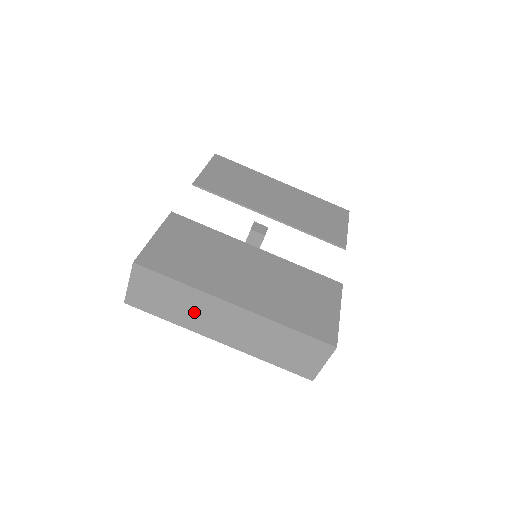
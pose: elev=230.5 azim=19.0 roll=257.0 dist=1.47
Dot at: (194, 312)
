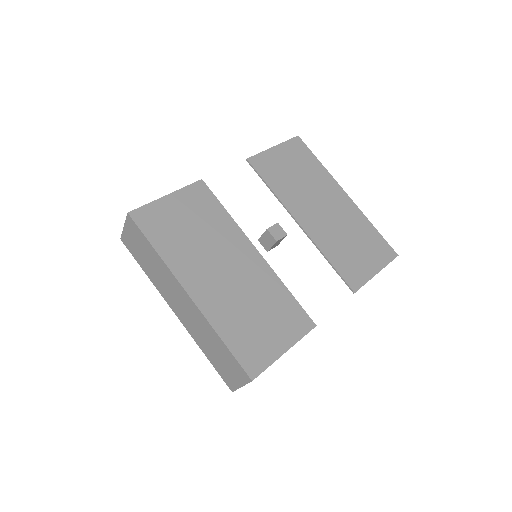
Dot at: (161, 279)
